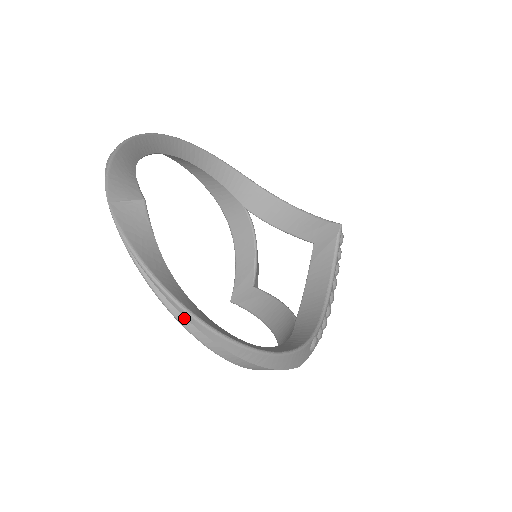
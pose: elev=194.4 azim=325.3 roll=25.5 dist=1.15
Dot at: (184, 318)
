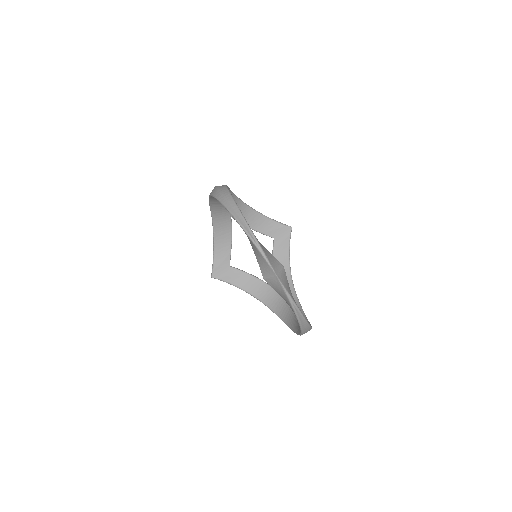
Dot at: (304, 326)
